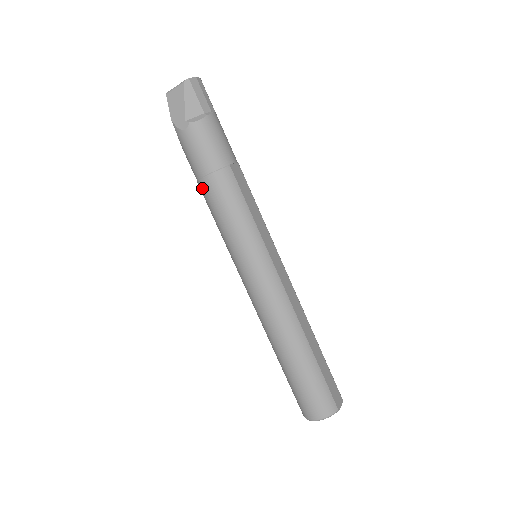
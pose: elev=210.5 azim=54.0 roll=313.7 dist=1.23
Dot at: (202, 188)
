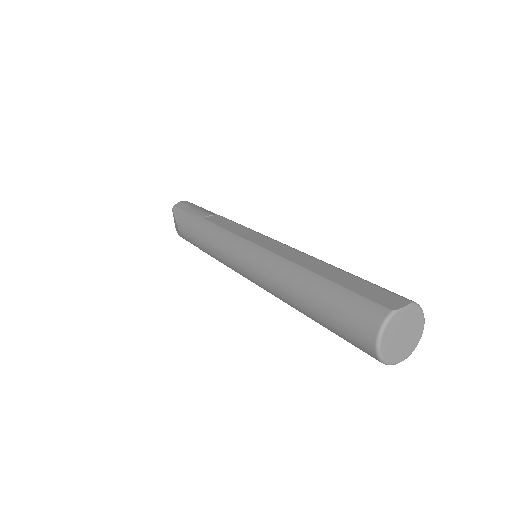
Dot at: (202, 250)
